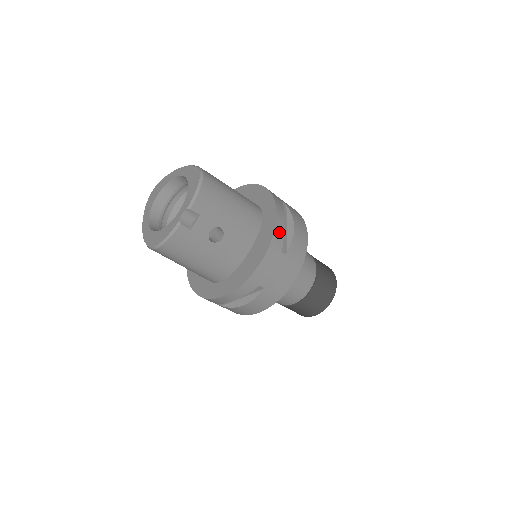
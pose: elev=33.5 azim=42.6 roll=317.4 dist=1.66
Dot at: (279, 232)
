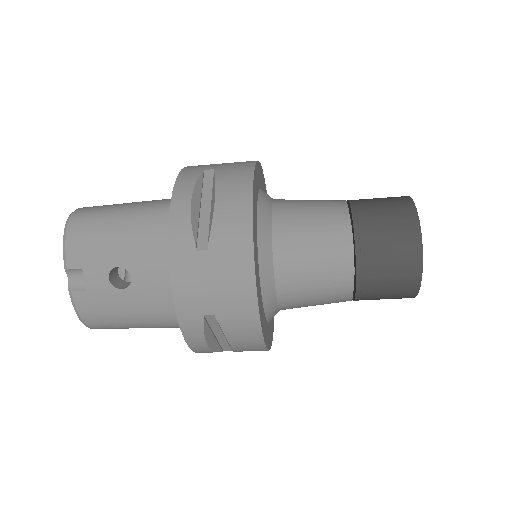
Dot at: (179, 225)
